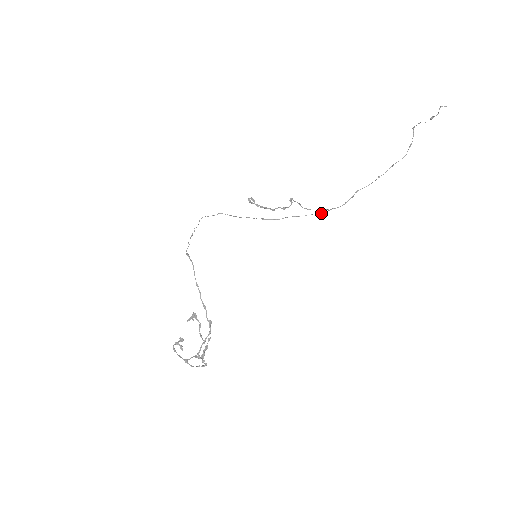
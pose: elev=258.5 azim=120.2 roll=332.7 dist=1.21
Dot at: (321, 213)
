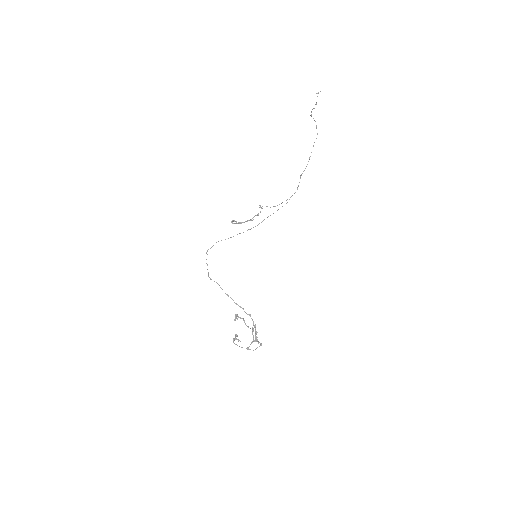
Dot at: occluded
